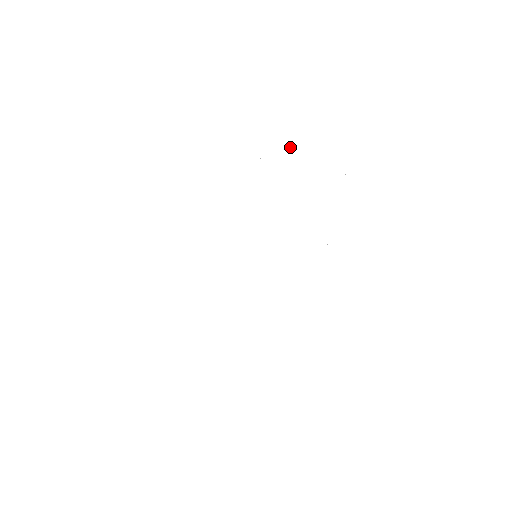
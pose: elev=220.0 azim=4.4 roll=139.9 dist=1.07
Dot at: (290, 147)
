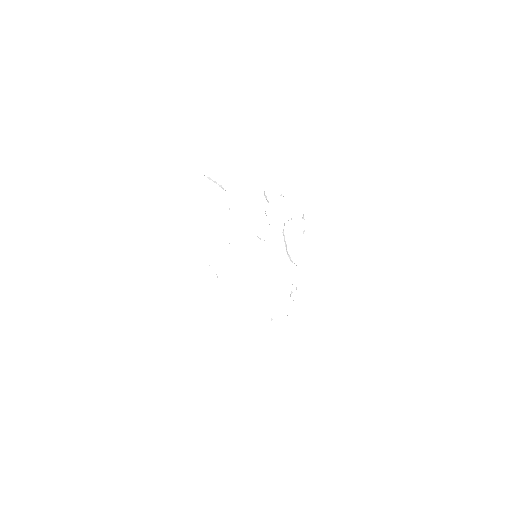
Dot at: occluded
